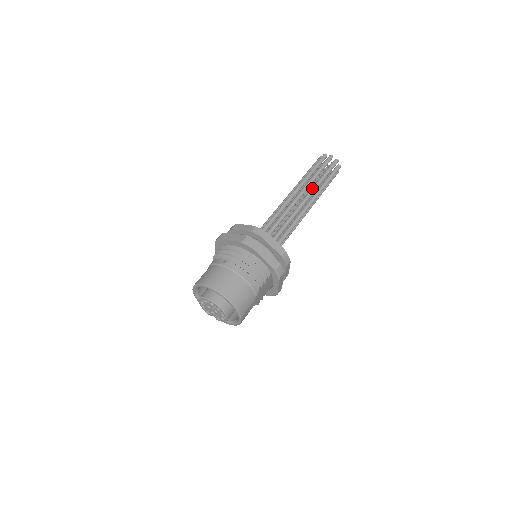
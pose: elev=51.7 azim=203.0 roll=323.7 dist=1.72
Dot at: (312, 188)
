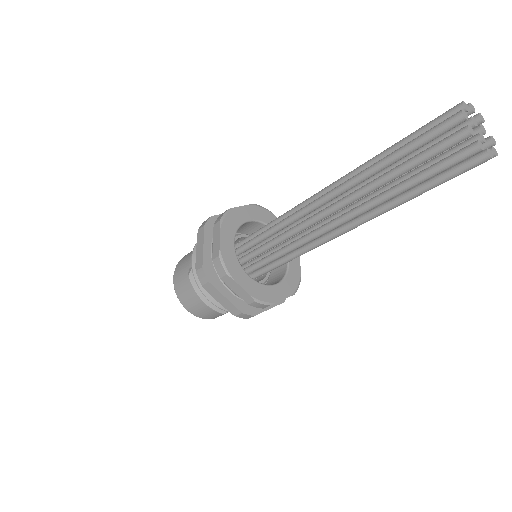
Dot at: (369, 200)
